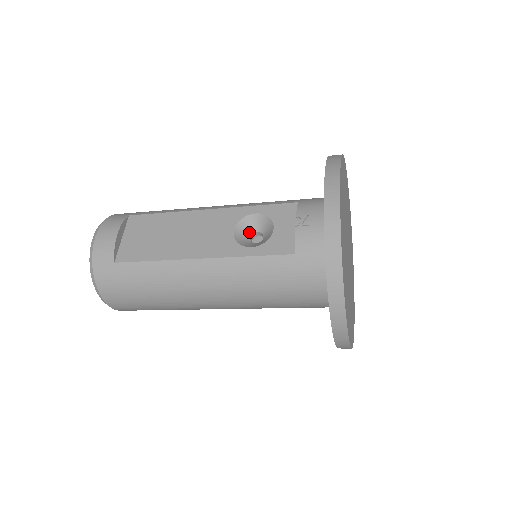
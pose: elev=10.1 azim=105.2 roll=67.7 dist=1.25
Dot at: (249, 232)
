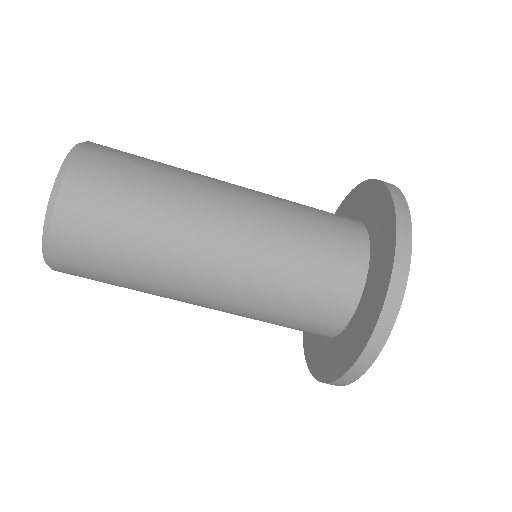
Dot at: occluded
